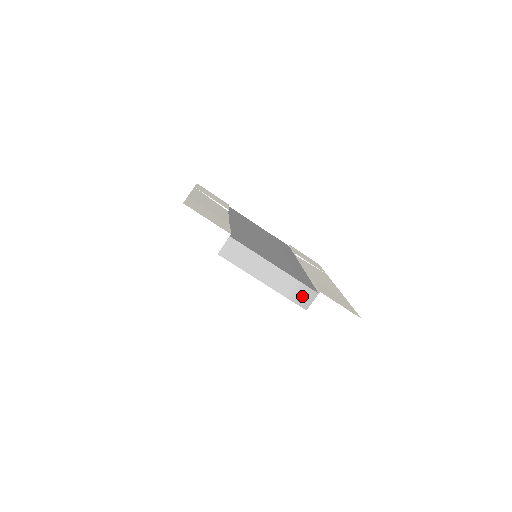
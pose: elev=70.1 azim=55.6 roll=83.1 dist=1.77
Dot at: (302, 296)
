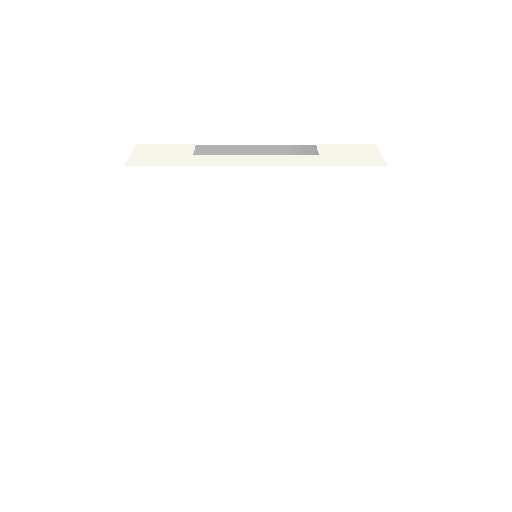
Dot at: (303, 150)
